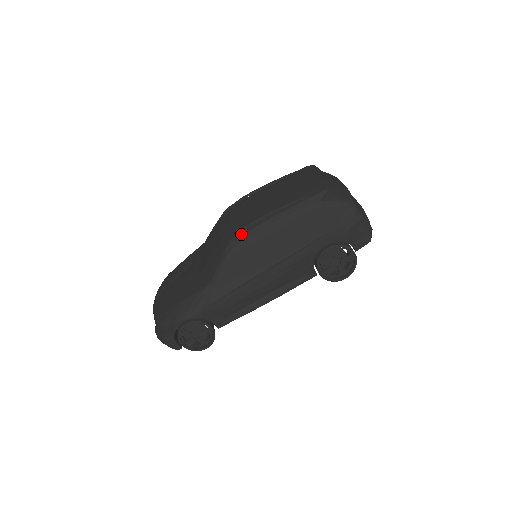
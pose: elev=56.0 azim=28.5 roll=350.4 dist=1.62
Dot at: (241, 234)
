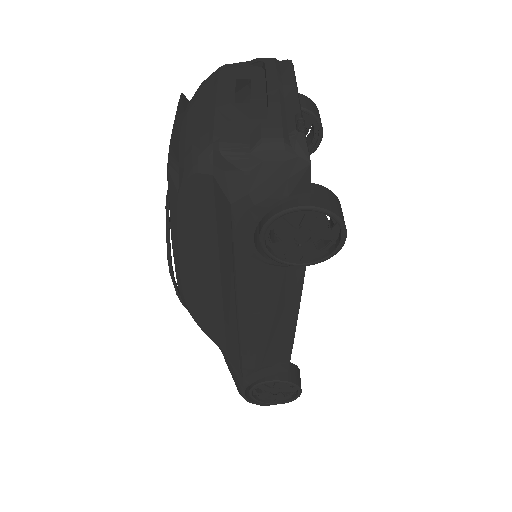
Dot at: (178, 290)
